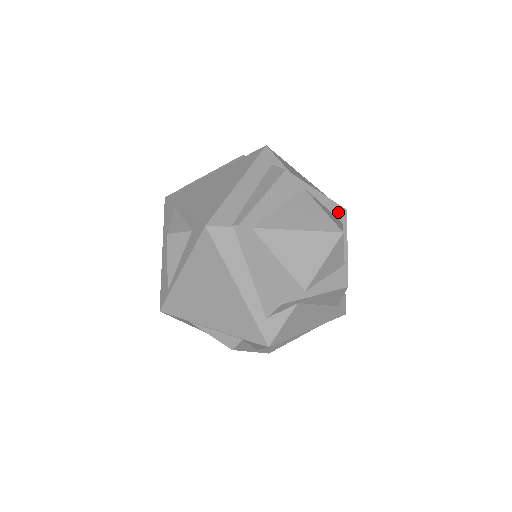
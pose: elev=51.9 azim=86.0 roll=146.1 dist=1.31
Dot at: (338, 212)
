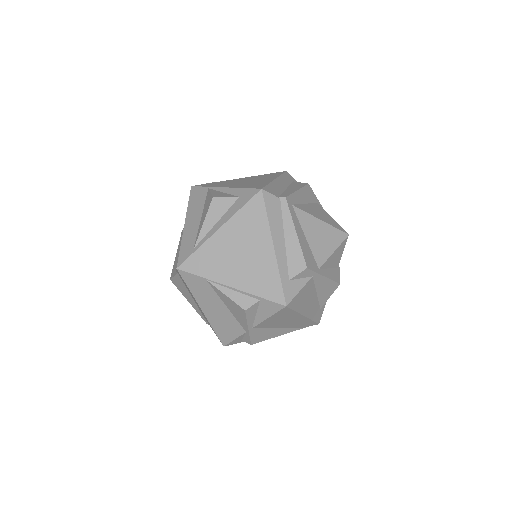
Dot at: occluded
